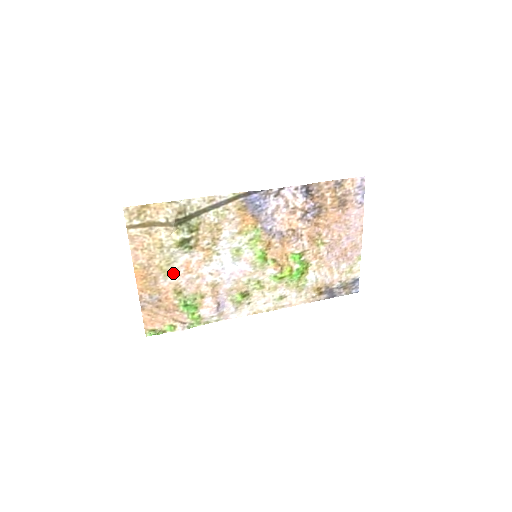
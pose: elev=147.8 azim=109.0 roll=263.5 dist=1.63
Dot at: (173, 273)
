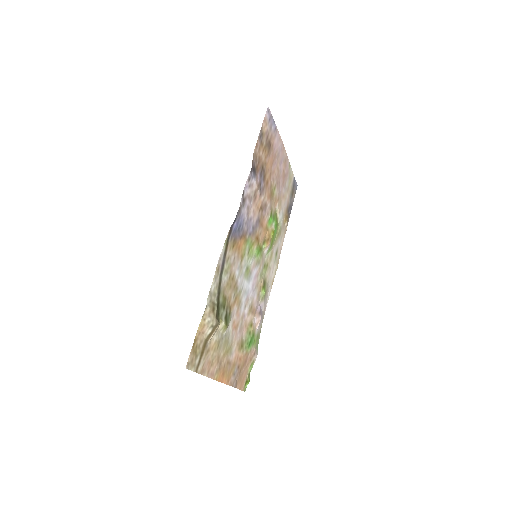
Dot at: (232, 343)
